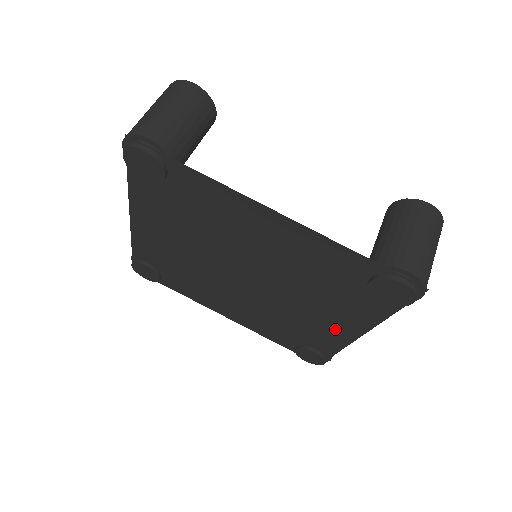
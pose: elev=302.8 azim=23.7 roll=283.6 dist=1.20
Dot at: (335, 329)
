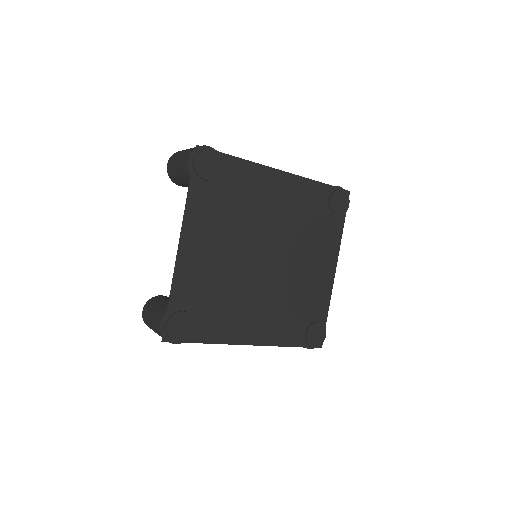
Dot at: (323, 276)
